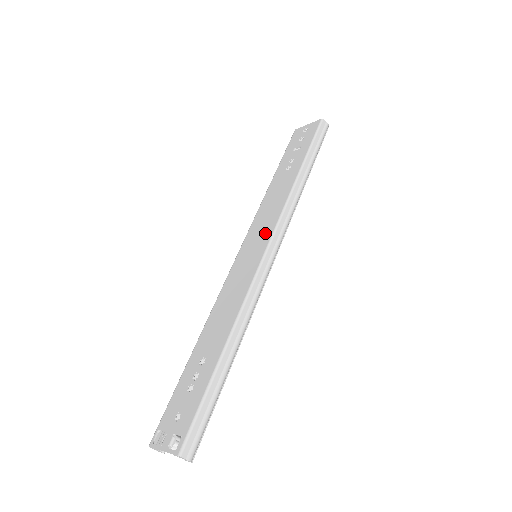
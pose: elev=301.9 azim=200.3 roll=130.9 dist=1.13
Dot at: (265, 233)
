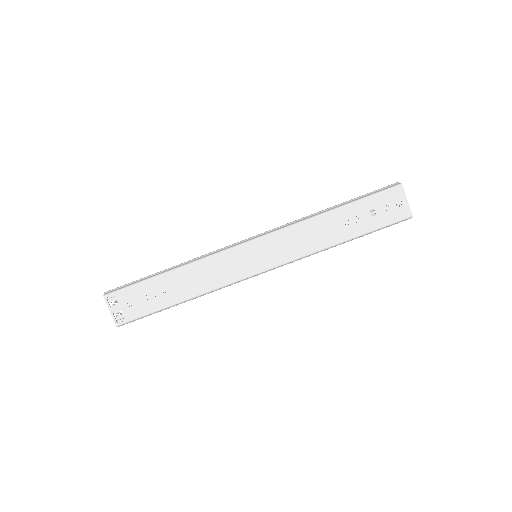
Dot at: (275, 258)
